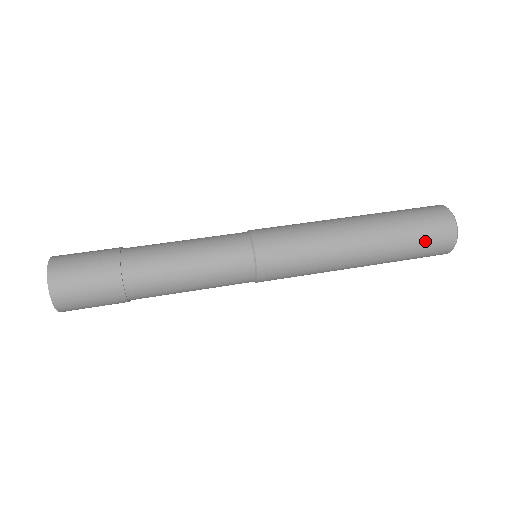
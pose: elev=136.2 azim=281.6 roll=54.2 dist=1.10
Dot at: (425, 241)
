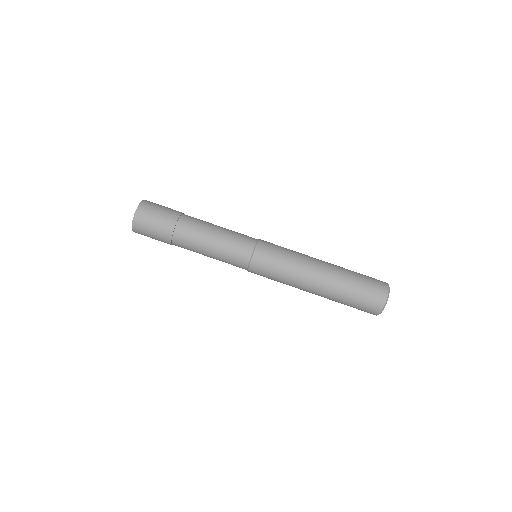
Dot at: (356, 307)
